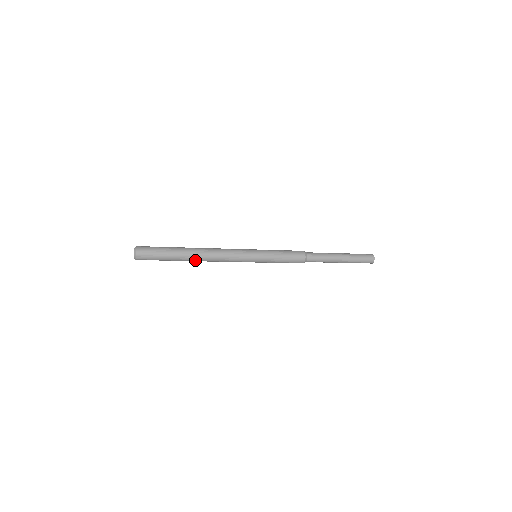
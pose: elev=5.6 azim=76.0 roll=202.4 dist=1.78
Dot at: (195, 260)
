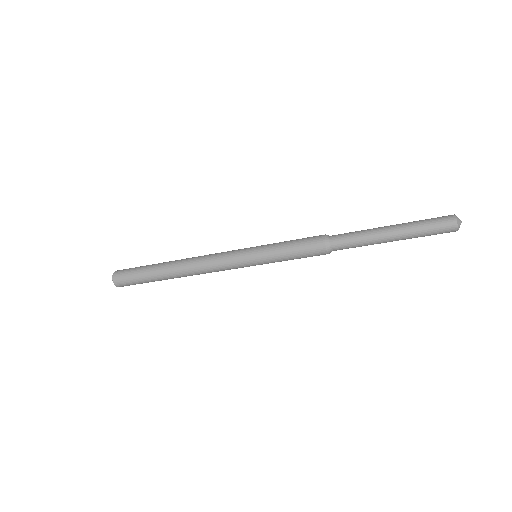
Dot at: (176, 272)
